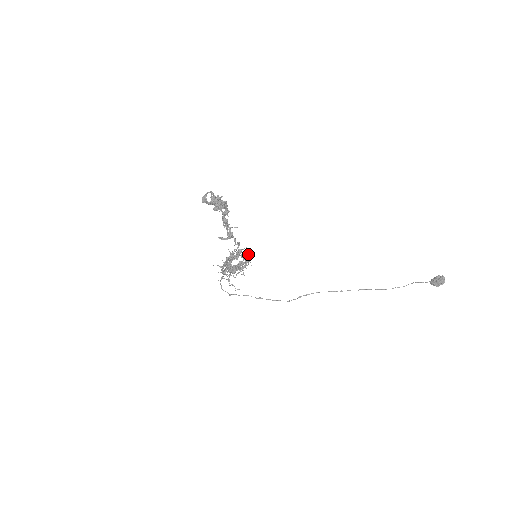
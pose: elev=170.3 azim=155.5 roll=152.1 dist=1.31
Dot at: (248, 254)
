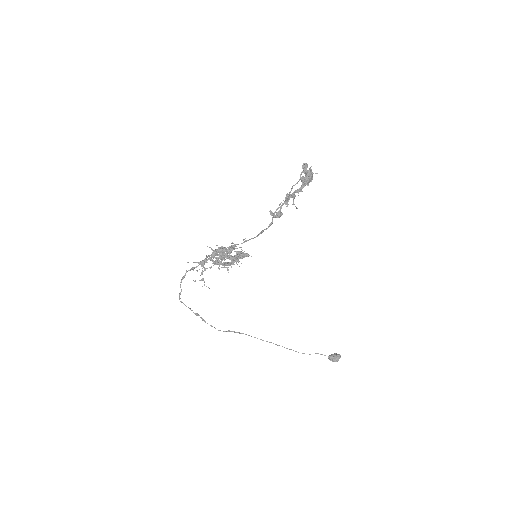
Dot at: (243, 253)
